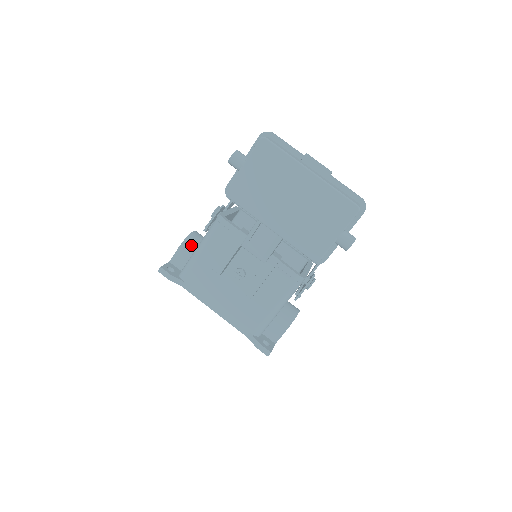
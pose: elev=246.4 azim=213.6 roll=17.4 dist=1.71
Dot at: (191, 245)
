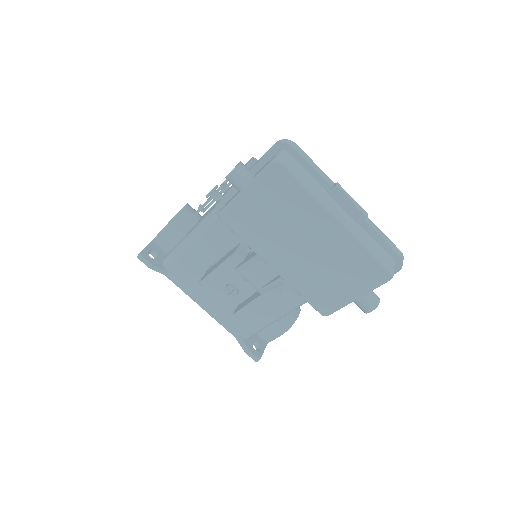
Dot at: (178, 228)
